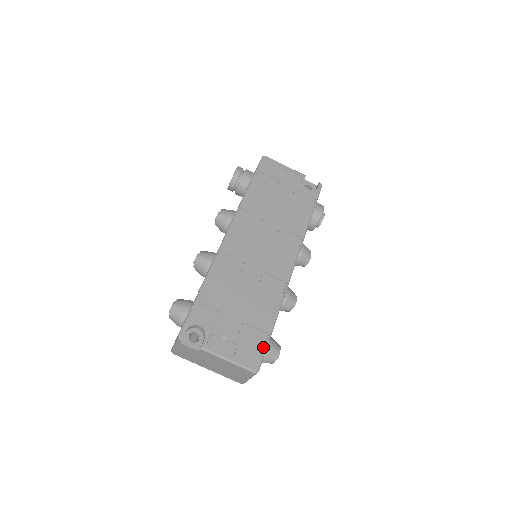
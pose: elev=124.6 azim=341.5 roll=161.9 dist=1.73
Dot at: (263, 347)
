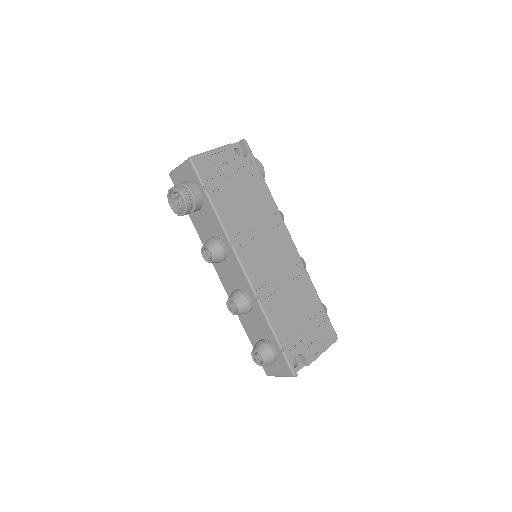
Dot at: (328, 321)
